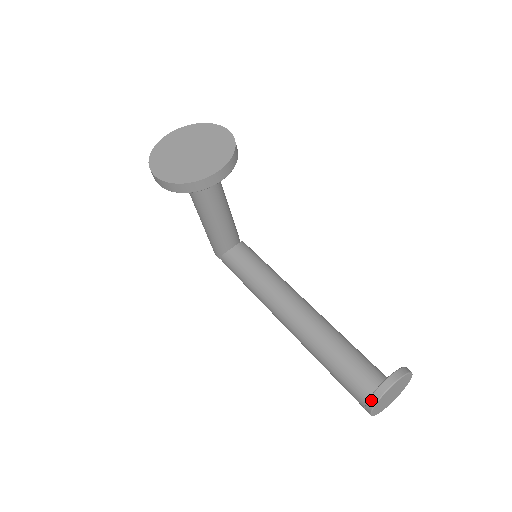
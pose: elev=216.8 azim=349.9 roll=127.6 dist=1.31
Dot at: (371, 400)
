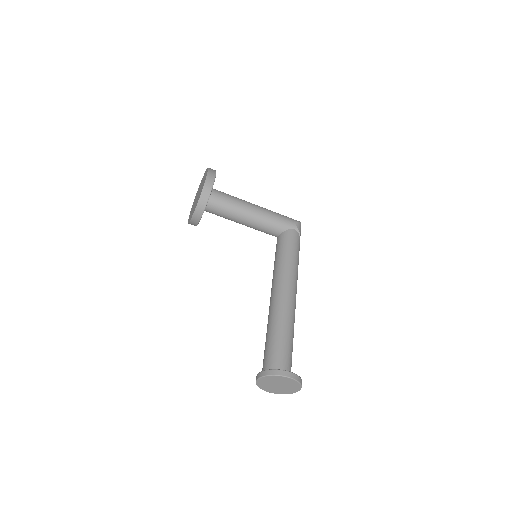
Dot at: occluded
